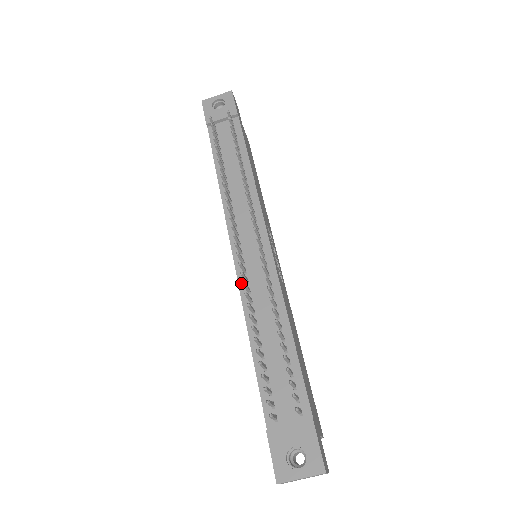
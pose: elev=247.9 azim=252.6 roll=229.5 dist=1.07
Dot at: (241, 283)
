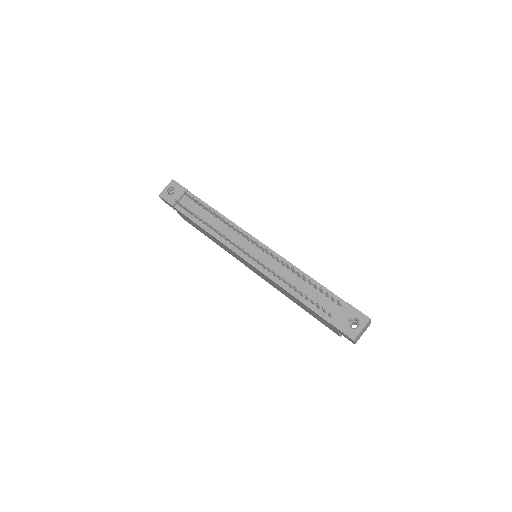
Dot at: (263, 271)
